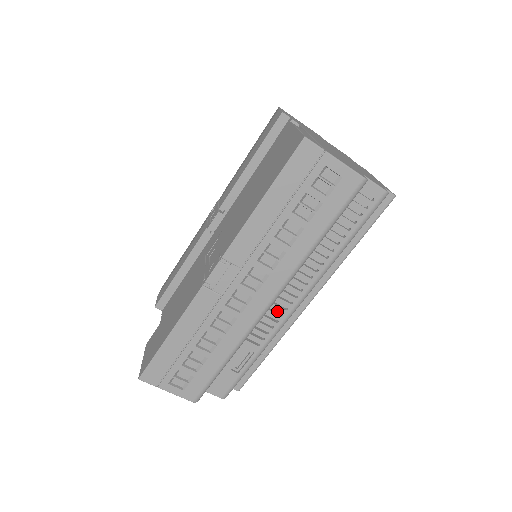
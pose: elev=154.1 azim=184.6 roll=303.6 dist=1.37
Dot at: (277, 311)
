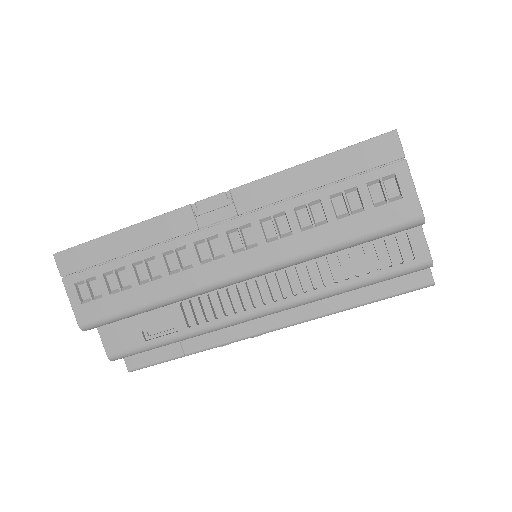
Dot at: (234, 305)
